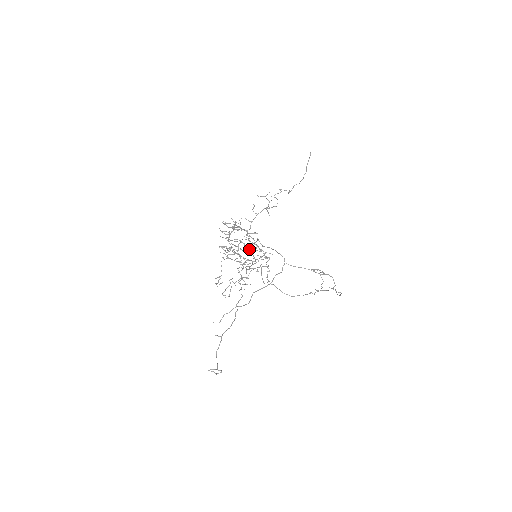
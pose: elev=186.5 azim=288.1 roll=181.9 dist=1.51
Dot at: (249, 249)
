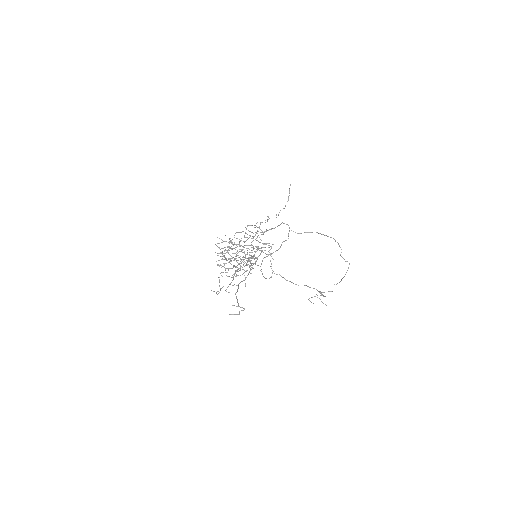
Dot at: occluded
